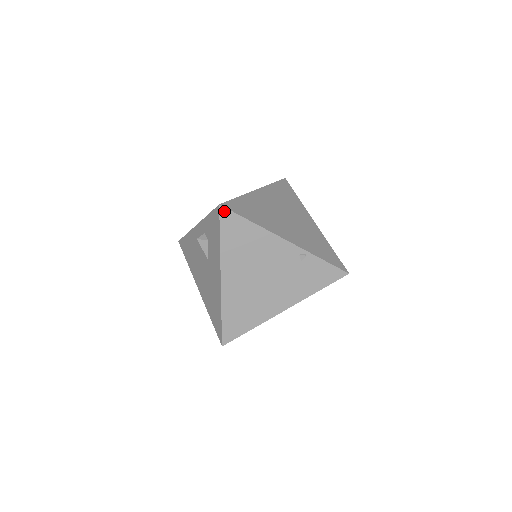
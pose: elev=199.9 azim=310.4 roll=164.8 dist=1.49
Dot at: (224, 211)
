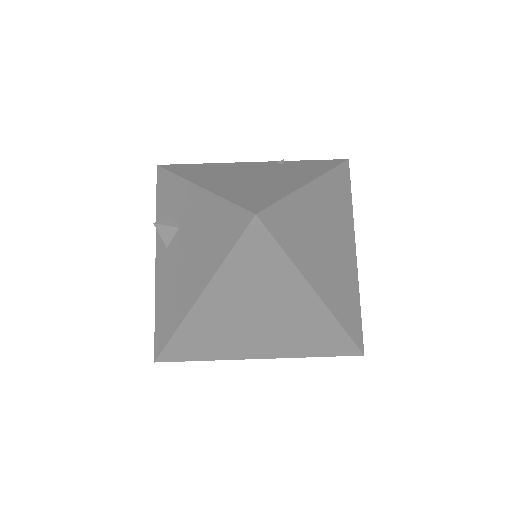
Dot at: (165, 166)
